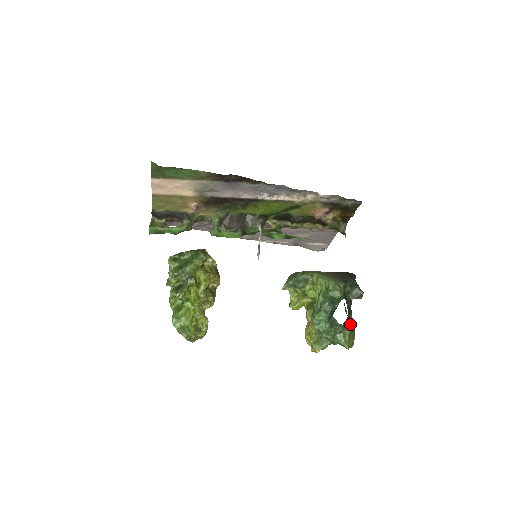
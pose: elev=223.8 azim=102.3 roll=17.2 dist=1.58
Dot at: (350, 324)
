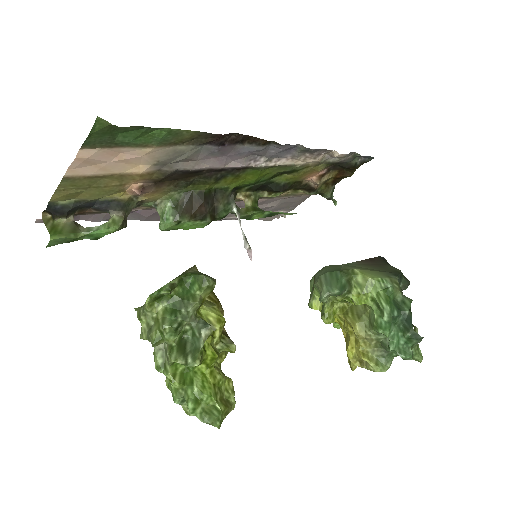
Dot at: (415, 329)
